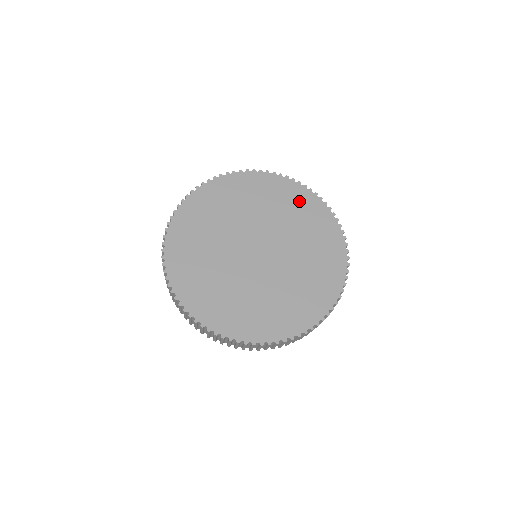
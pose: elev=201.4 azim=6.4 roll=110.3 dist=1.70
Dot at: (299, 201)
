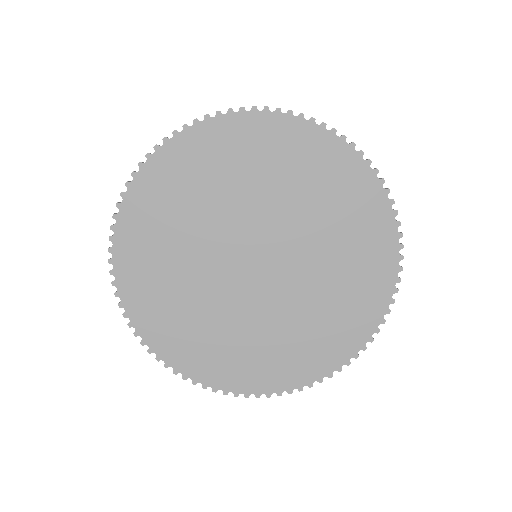
Dot at: (371, 256)
